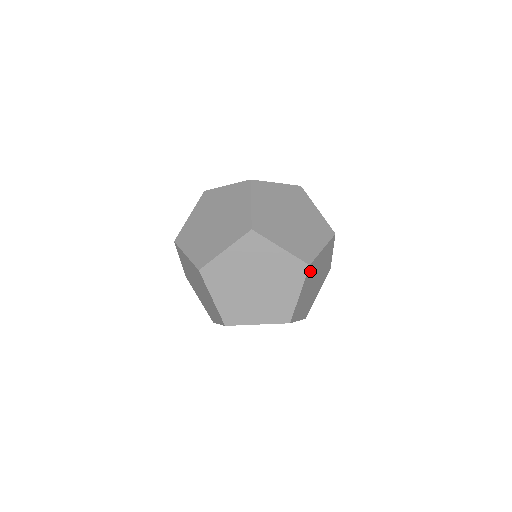
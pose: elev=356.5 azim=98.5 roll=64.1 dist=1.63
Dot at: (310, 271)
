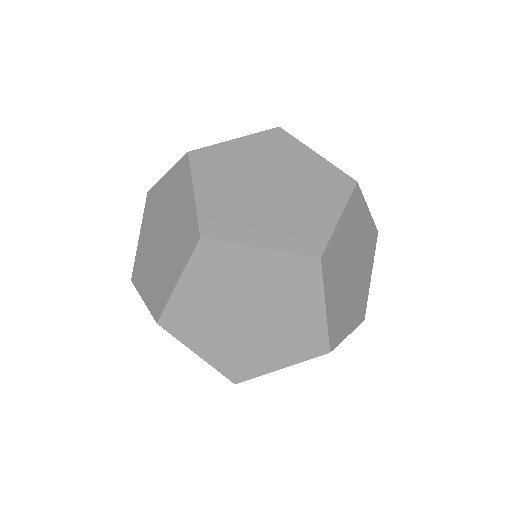
Dot at: (329, 264)
